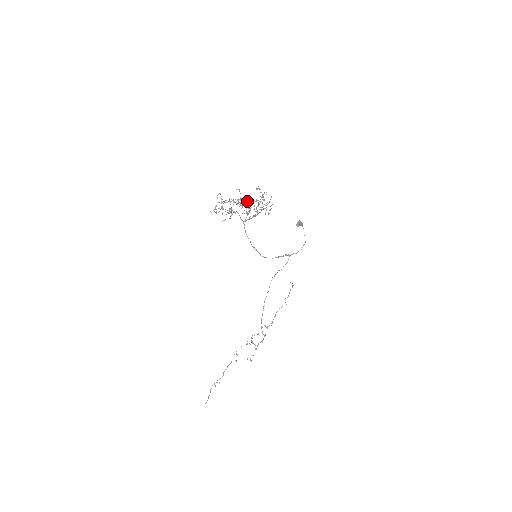
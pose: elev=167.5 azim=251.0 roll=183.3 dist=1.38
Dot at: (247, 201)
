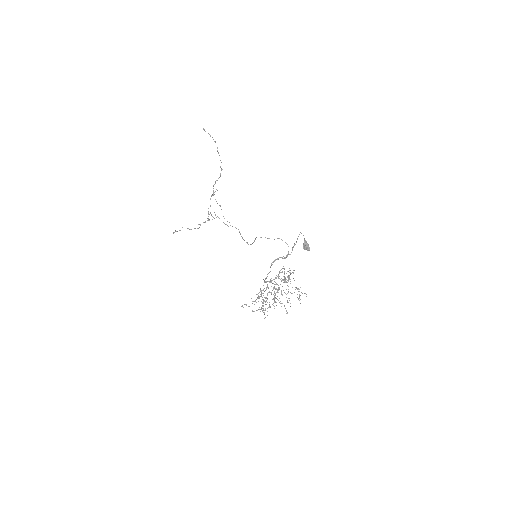
Dot at: occluded
